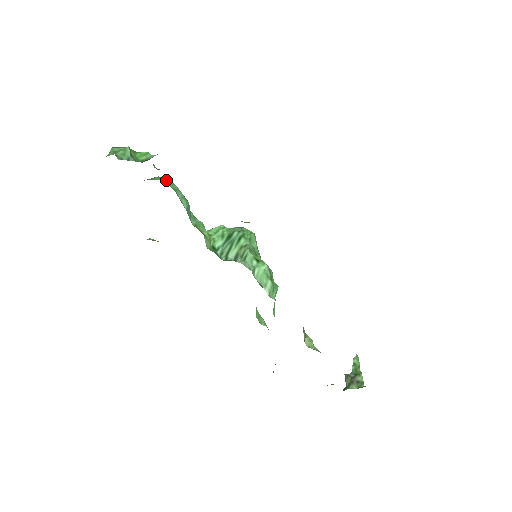
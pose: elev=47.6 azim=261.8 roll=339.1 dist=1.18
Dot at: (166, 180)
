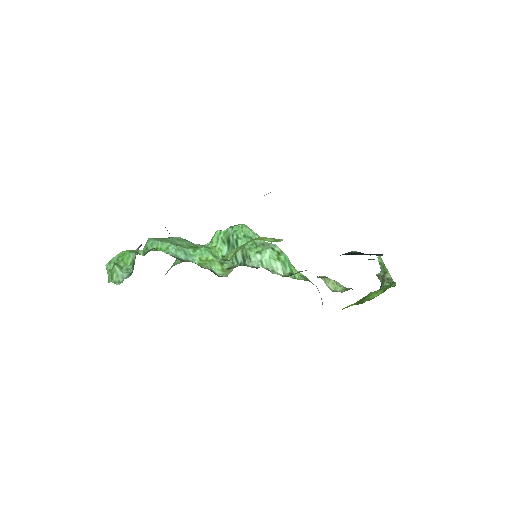
Dot at: (155, 244)
